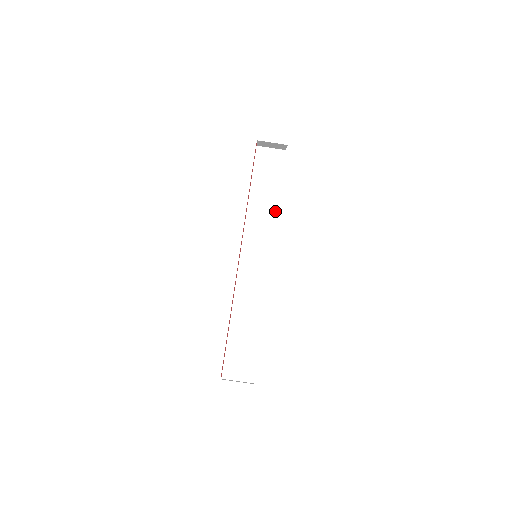
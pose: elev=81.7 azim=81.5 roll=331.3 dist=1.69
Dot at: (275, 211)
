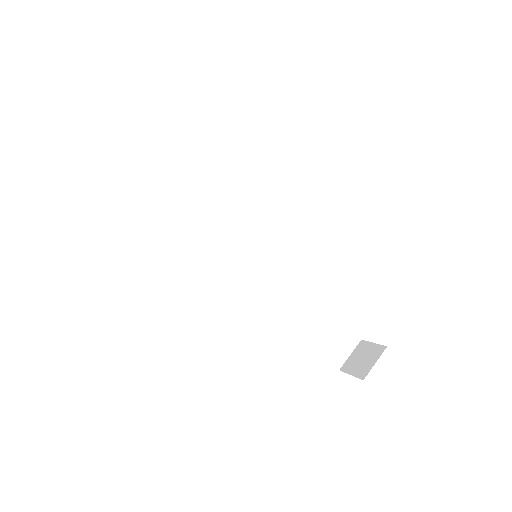
Dot at: (207, 192)
